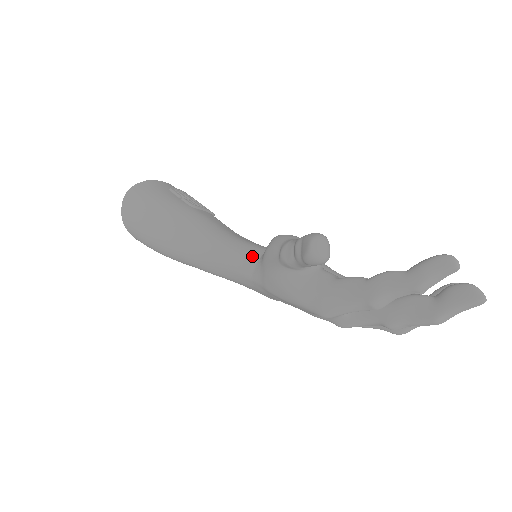
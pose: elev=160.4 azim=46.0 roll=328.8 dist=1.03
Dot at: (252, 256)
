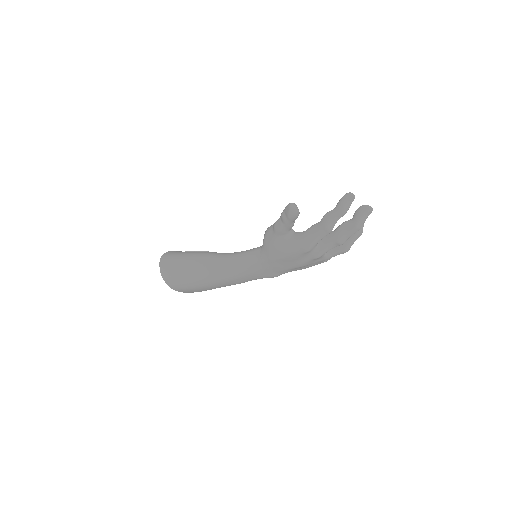
Dot at: (256, 250)
